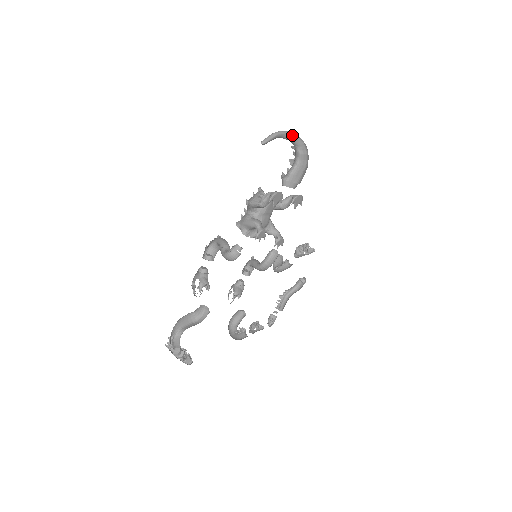
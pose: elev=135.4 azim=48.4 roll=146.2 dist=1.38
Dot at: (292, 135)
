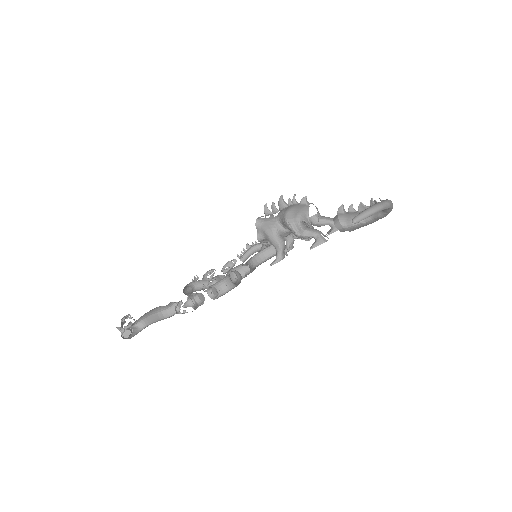
Dot at: (389, 207)
